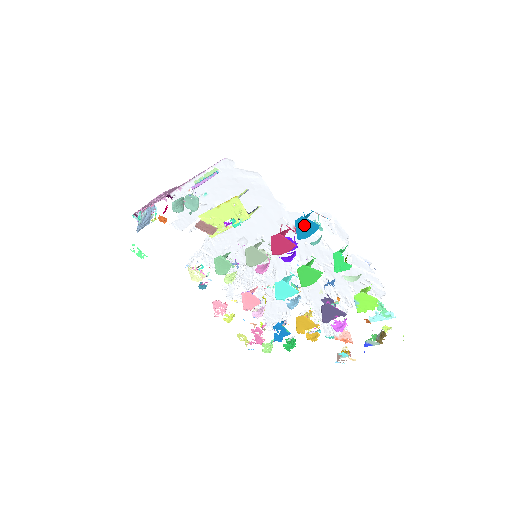
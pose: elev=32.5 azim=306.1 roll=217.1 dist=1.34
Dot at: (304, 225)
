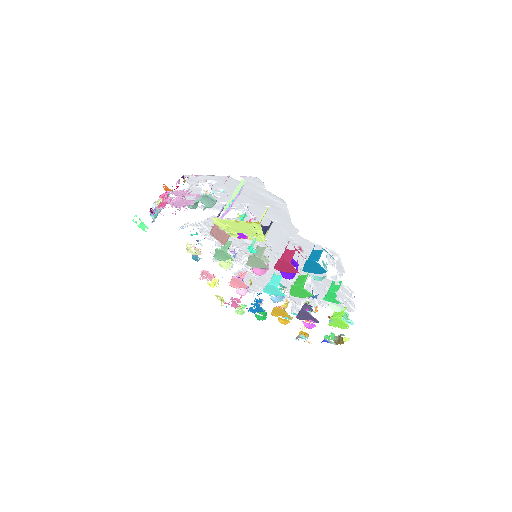
Dot at: (313, 266)
